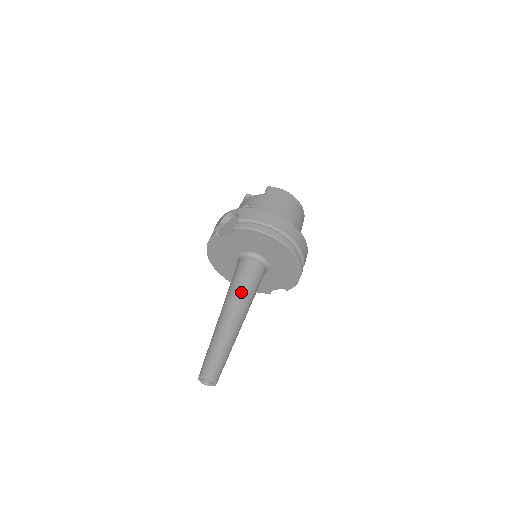
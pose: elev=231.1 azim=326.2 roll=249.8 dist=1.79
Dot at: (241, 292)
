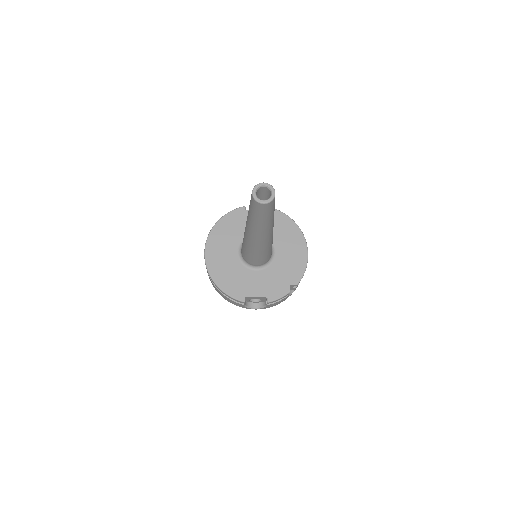
Dot at: occluded
